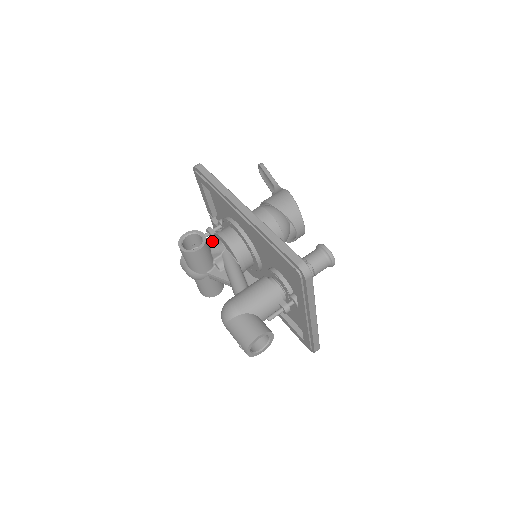
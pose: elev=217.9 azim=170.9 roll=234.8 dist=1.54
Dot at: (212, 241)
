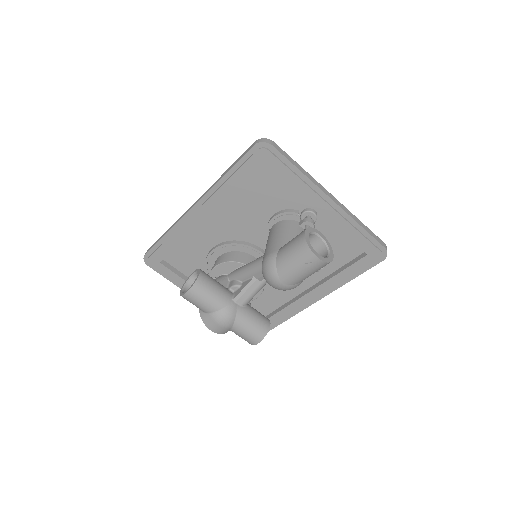
Dot at: occluded
